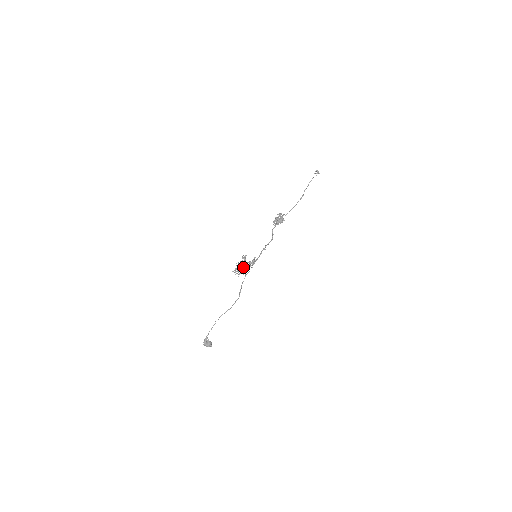
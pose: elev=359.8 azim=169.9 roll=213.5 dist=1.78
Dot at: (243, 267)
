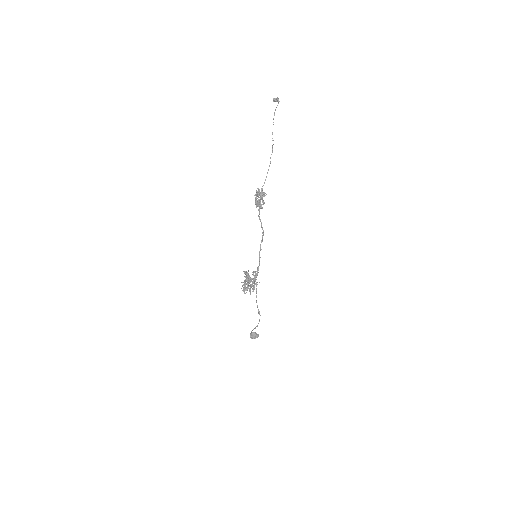
Dot at: (249, 282)
